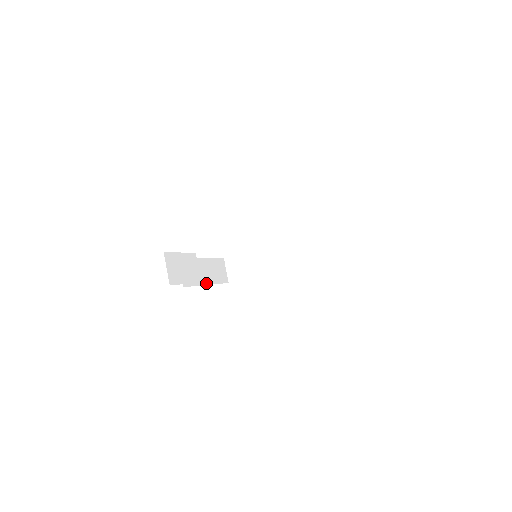
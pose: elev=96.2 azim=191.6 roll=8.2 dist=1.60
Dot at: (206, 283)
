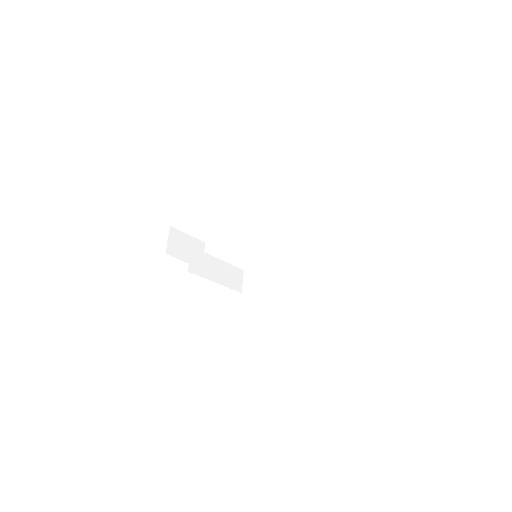
Dot at: (215, 280)
